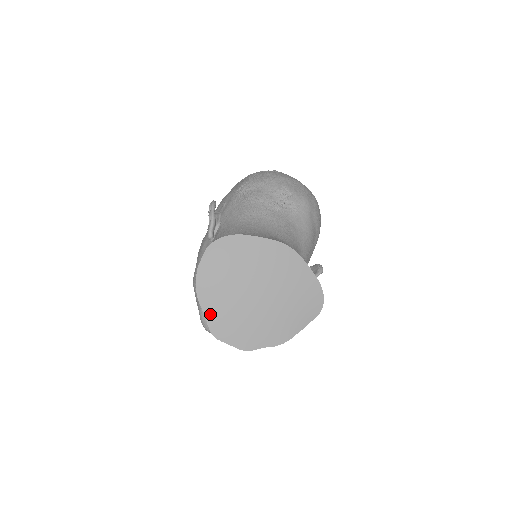
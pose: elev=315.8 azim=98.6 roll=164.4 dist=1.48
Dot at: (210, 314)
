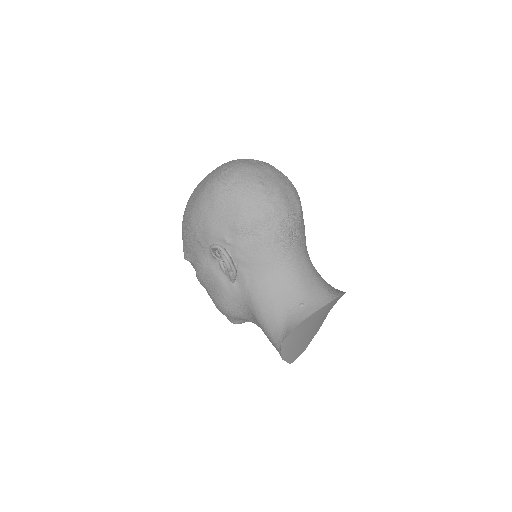
Dot at: (289, 358)
